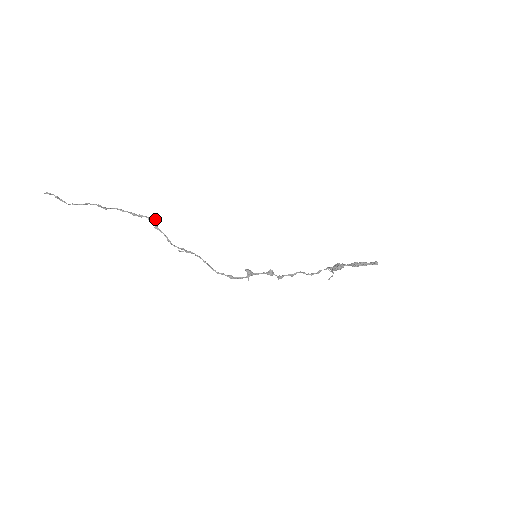
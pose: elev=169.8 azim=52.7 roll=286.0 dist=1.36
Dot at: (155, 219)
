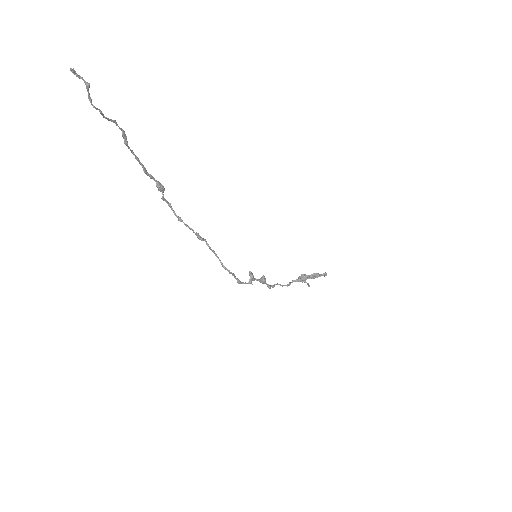
Dot at: (163, 186)
